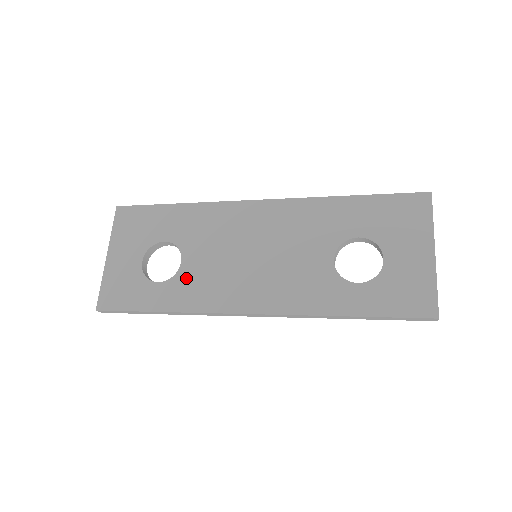
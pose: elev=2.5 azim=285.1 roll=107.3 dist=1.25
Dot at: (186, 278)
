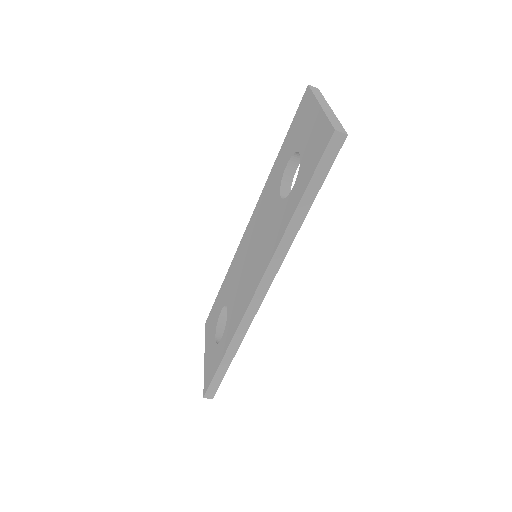
Dot at: (230, 317)
